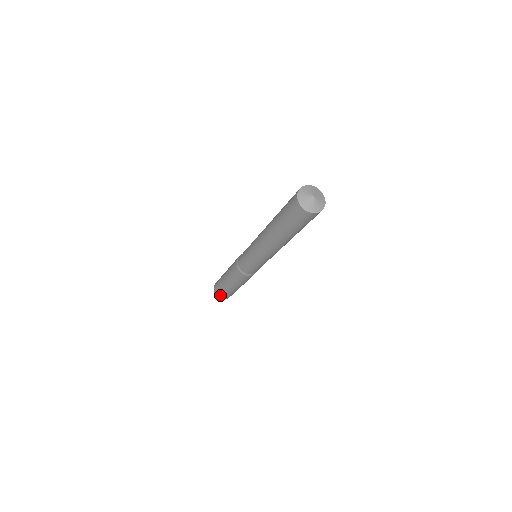
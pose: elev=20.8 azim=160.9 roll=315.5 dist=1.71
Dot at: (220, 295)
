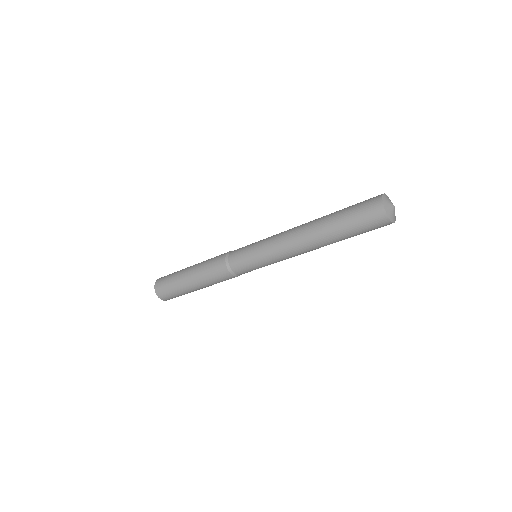
Dot at: (161, 283)
